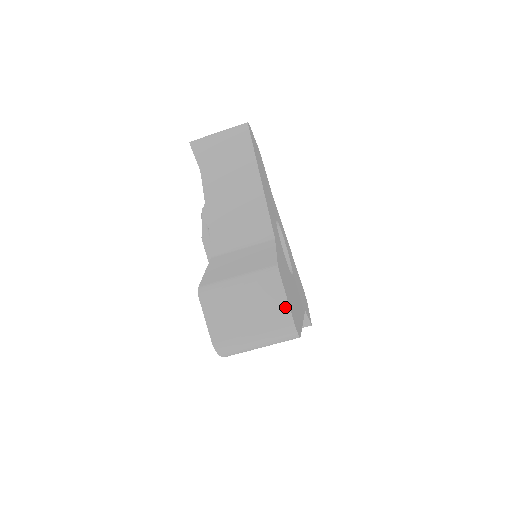
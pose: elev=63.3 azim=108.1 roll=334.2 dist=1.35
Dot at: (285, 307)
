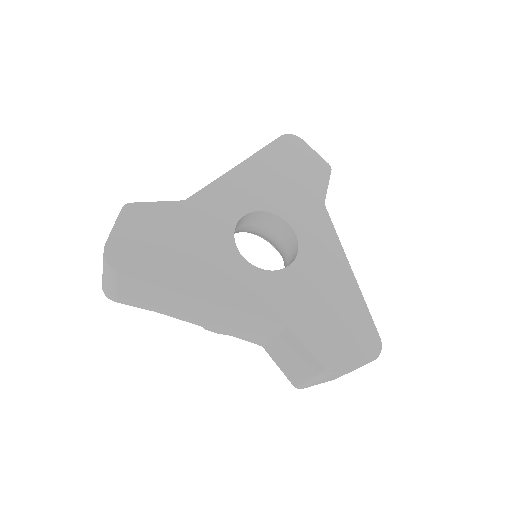
Dot at: occluded
